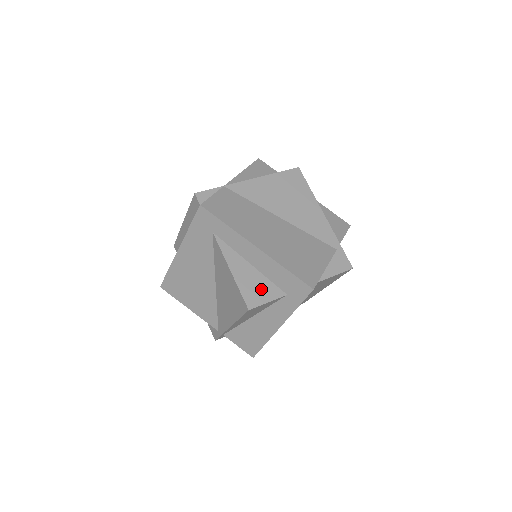
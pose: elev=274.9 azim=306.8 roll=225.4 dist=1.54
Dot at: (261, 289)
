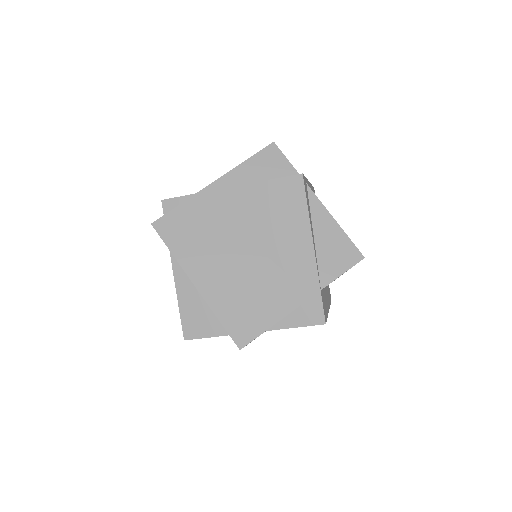
Dot at: (203, 322)
